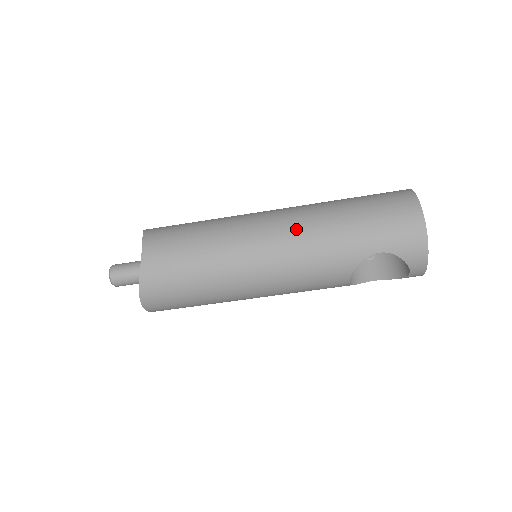
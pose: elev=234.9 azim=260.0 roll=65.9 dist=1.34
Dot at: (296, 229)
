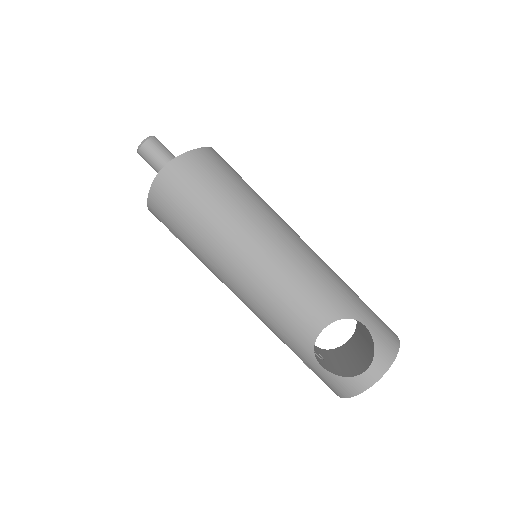
Dot at: occluded
